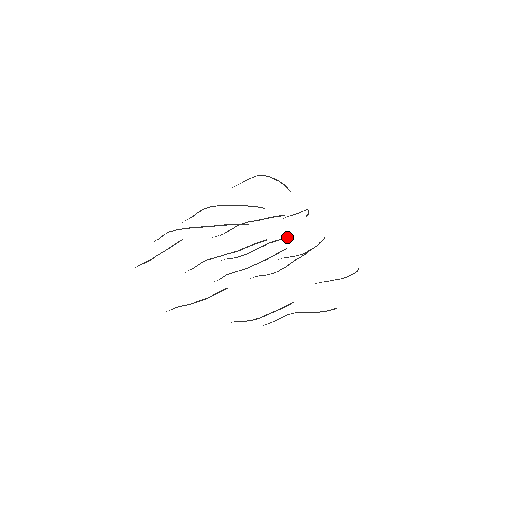
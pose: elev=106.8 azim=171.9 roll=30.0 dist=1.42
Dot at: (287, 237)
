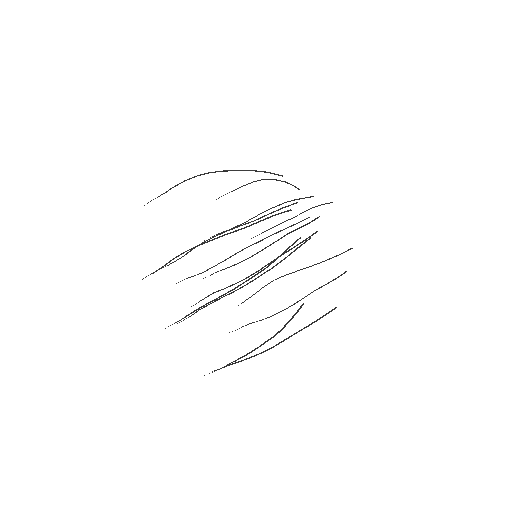
Dot at: occluded
